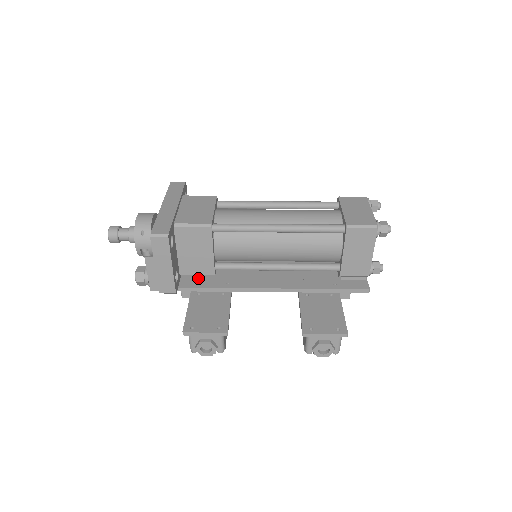
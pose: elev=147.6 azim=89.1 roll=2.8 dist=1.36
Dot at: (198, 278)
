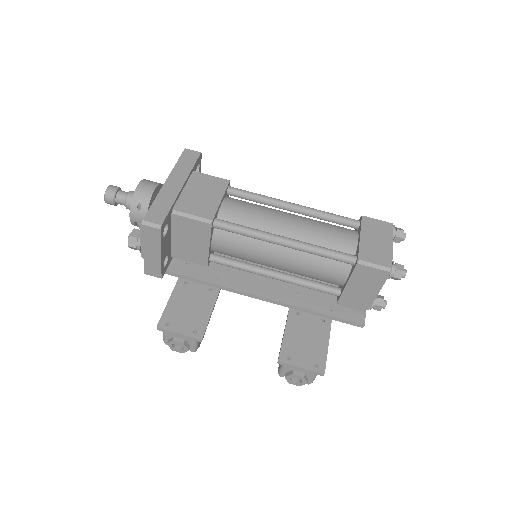
Dot at: (190, 264)
